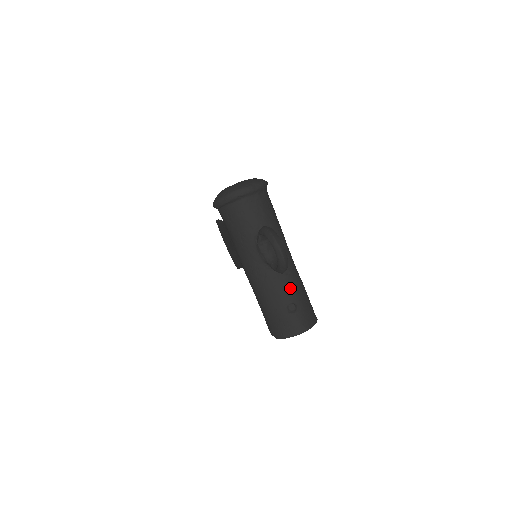
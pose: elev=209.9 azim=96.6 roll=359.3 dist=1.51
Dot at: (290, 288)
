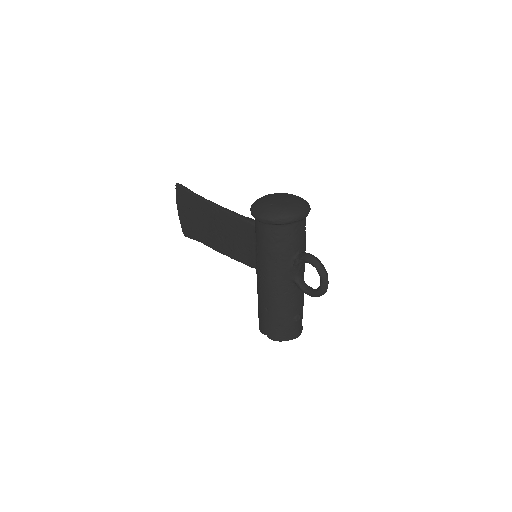
Dot at: (301, 302)
